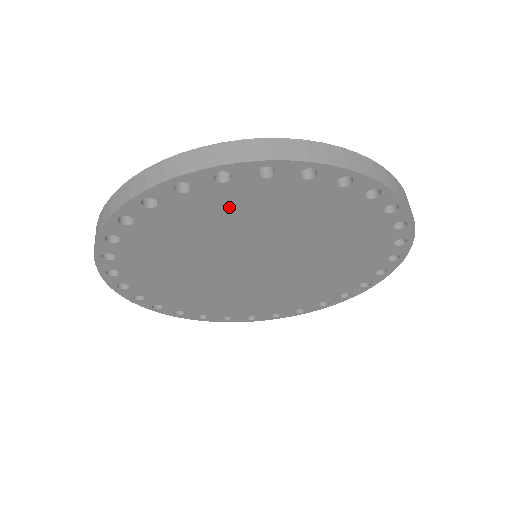
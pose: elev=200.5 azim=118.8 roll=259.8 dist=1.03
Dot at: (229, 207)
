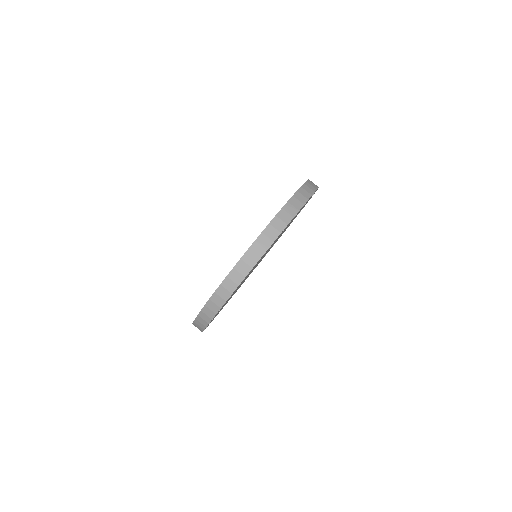
Dot at: occluded
